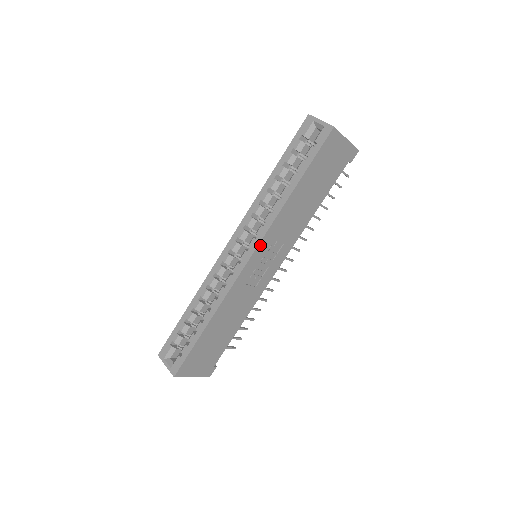
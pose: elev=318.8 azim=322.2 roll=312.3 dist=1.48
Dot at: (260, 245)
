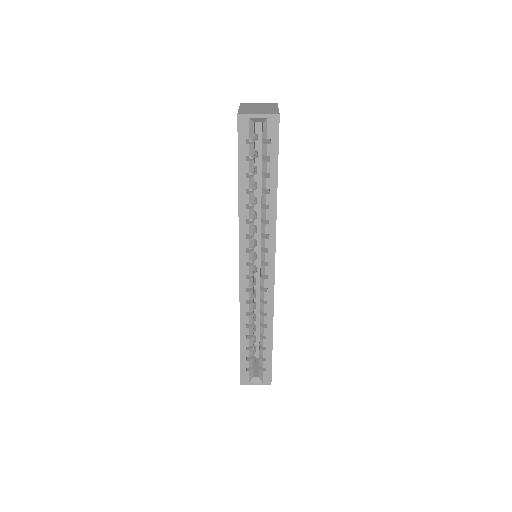
Dot at: occluded
